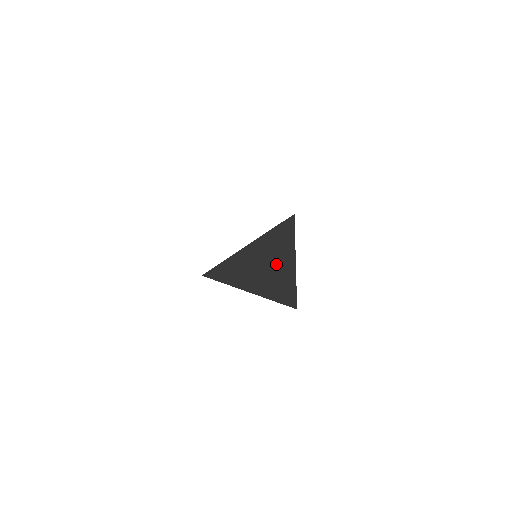
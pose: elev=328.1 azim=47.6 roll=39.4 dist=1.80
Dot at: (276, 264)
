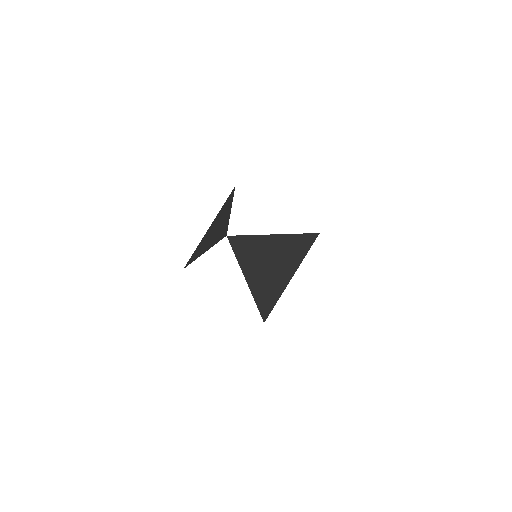
Dot at: (271, 254)
